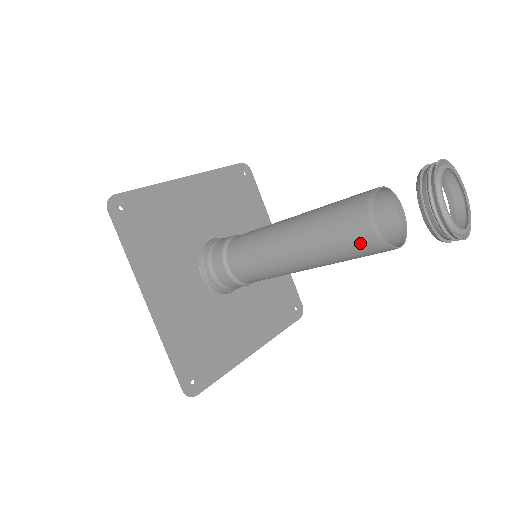
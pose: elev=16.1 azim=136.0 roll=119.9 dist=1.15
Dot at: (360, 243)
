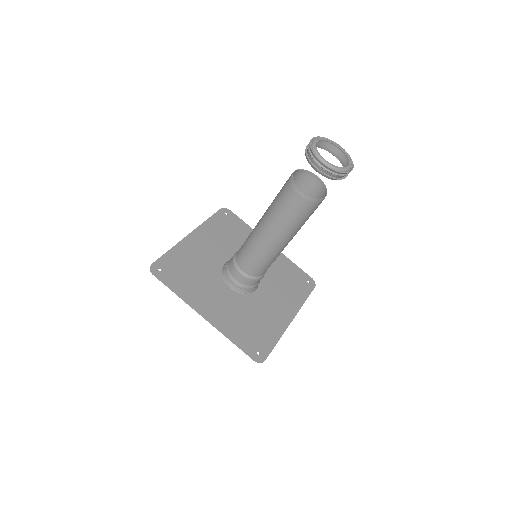
Dot at: (300, 208)
